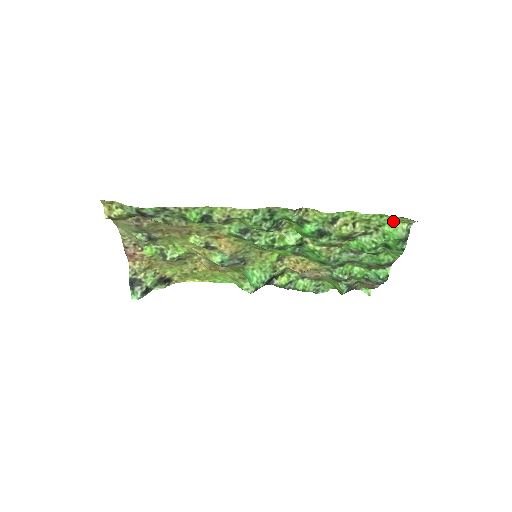
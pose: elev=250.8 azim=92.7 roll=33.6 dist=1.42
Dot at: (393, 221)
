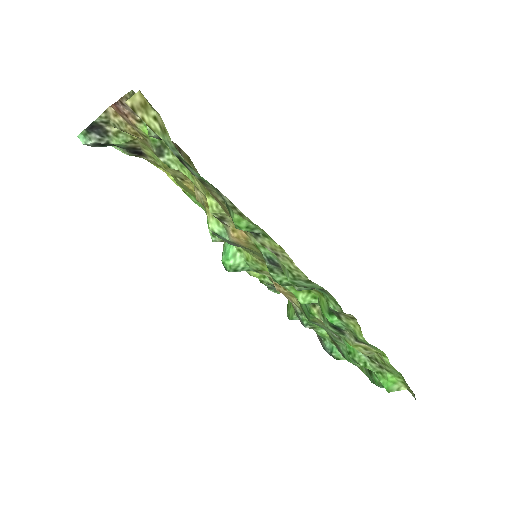
Dot at: (401, 379)
